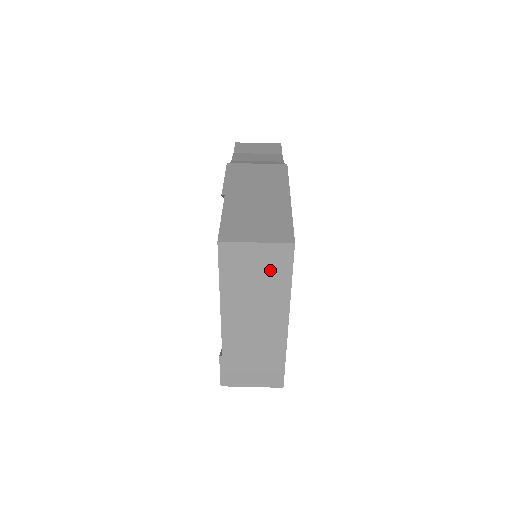
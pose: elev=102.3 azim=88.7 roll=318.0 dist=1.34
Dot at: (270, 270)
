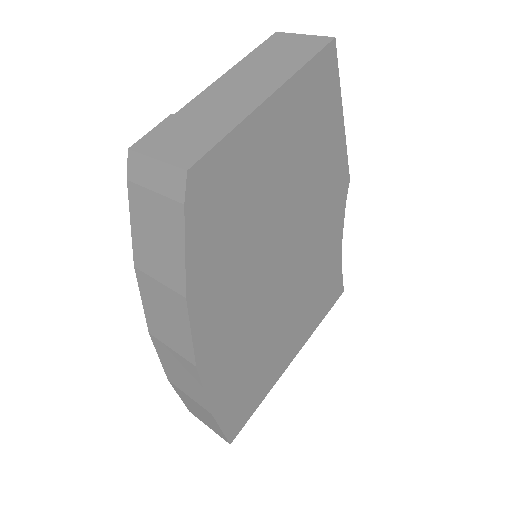
Dot at: (297, 52)
